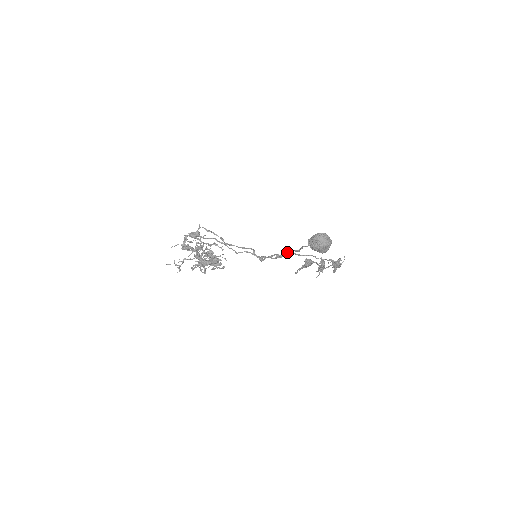
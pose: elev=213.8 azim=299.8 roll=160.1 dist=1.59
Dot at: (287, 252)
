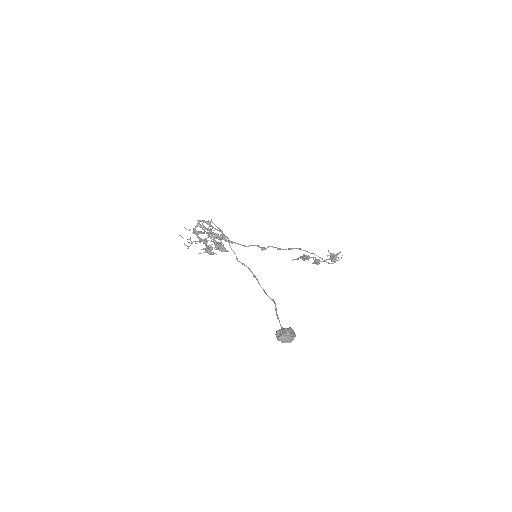
Dot at: (288, 249)
